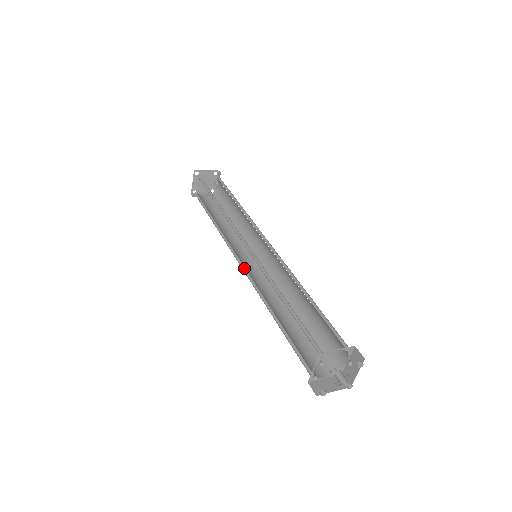
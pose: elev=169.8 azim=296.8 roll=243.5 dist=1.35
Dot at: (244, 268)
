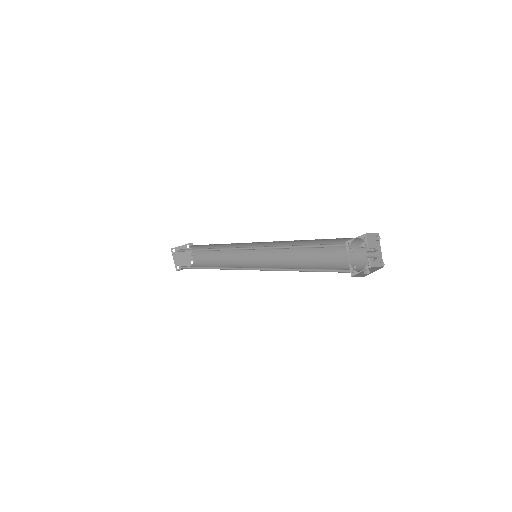
Dot at: (252, 269)
